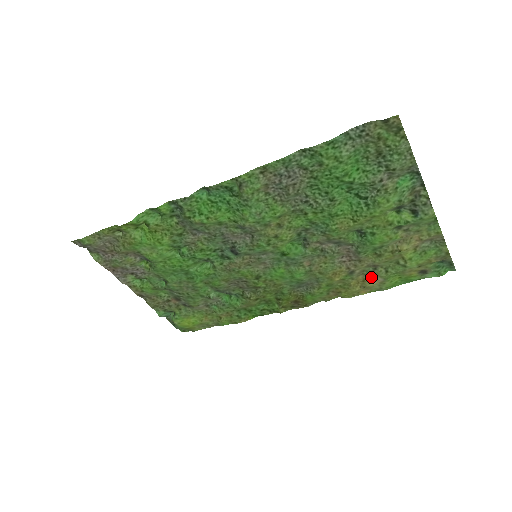
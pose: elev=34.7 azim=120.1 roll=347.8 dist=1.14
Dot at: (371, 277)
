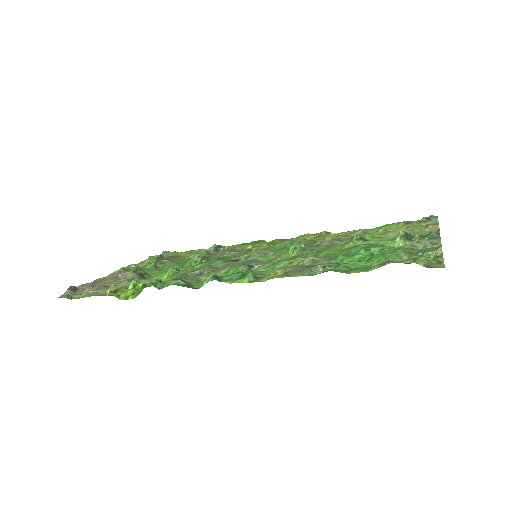
Dot at: occluded
